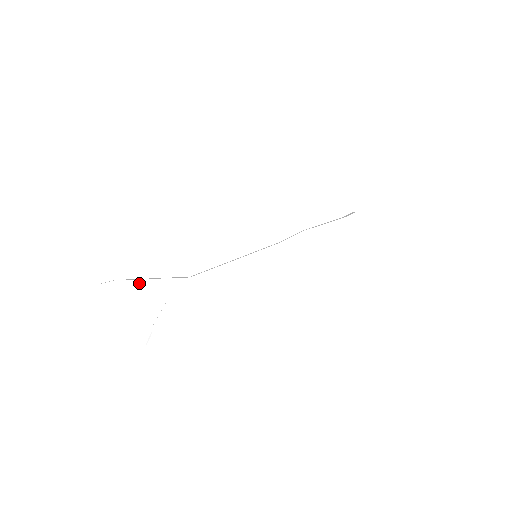
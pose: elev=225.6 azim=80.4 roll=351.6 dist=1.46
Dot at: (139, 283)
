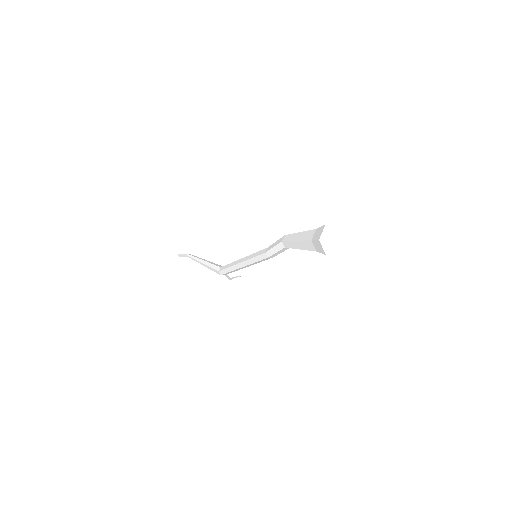
Dot at: (198, 262)
